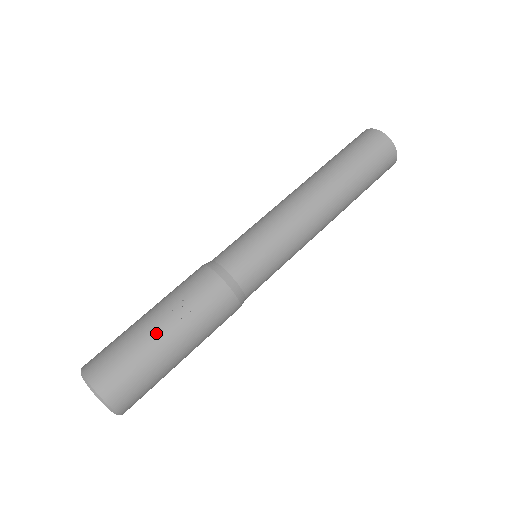
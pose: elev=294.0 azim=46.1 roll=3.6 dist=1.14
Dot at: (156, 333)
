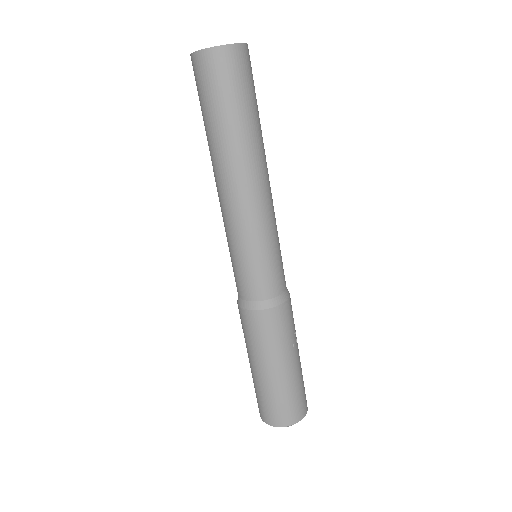
Dot at: (298, 363)
